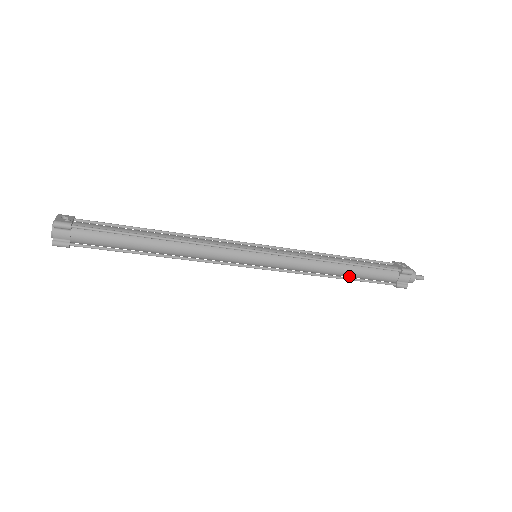
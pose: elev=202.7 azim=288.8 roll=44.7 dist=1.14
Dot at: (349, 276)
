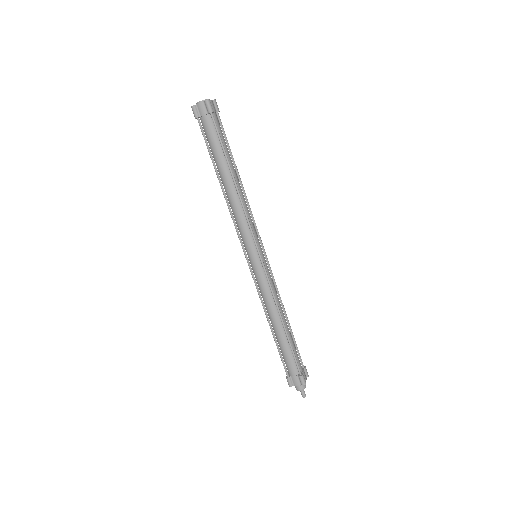
Dot at: (286, 334)
